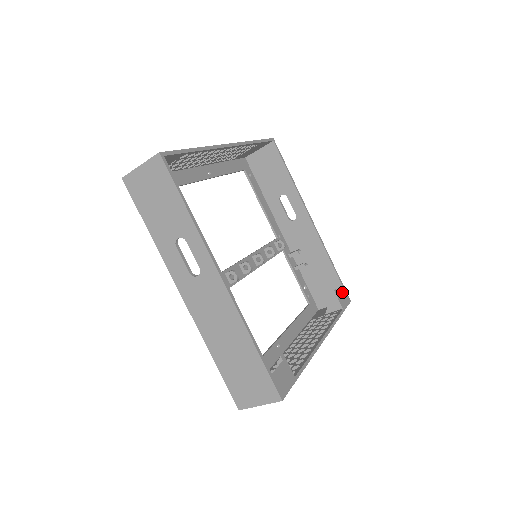
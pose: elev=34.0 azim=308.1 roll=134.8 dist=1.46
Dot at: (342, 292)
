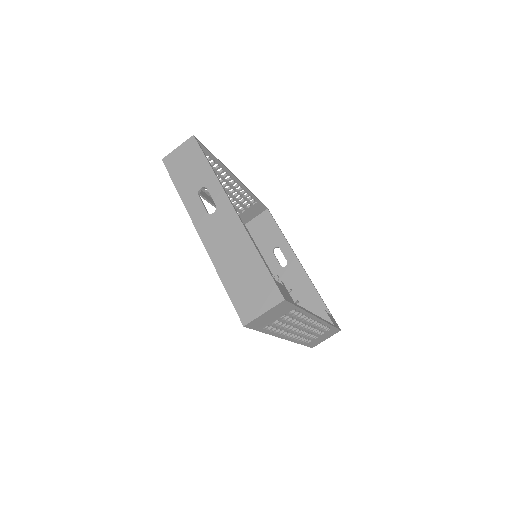
Dot at: (332, 318)
